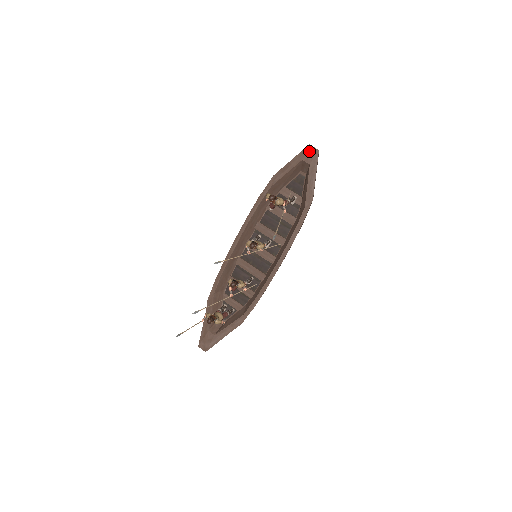
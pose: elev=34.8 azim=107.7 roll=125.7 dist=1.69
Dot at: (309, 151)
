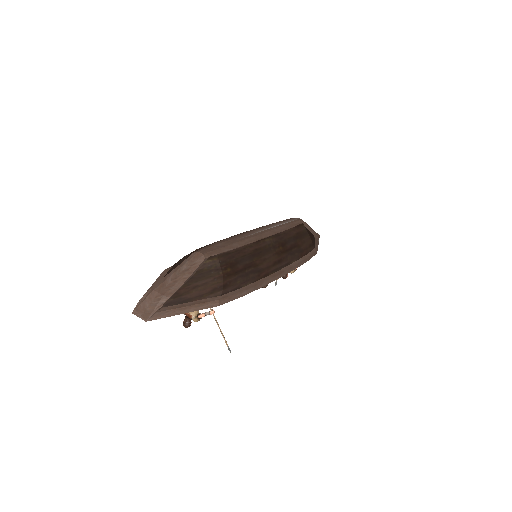
Dot at: (142, 312)
